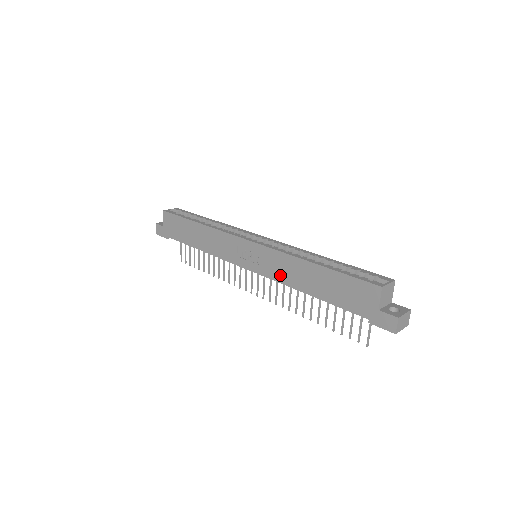
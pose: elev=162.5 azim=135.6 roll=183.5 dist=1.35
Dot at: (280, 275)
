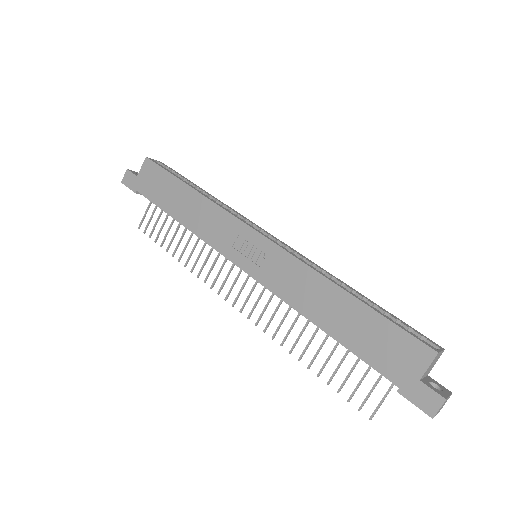
Dot at: (288, 290)
